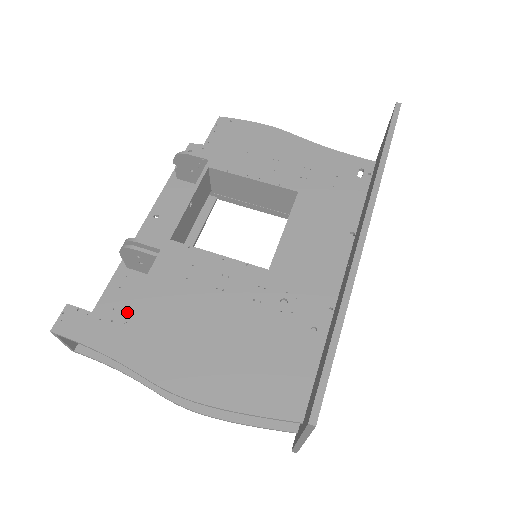
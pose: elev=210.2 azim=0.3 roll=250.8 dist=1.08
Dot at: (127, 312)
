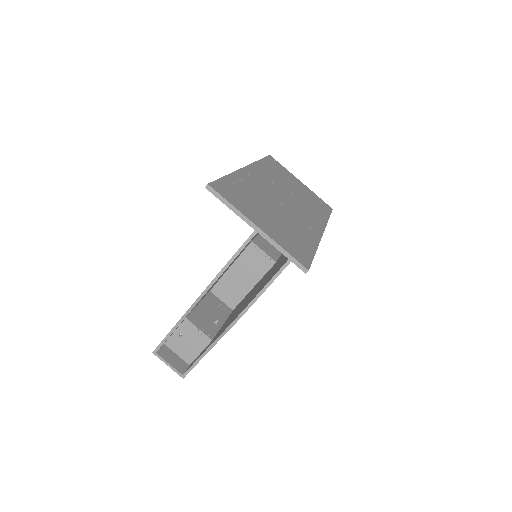
Dot at: occluded
